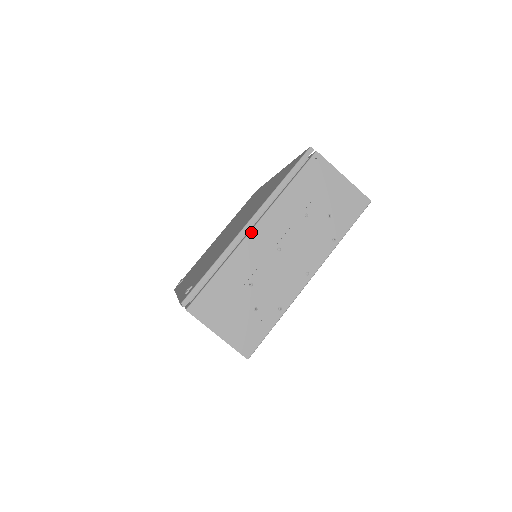
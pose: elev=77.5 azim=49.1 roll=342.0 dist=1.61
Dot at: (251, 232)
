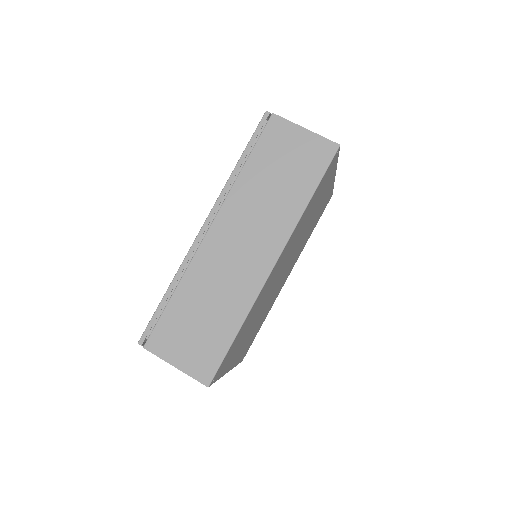
Dot at: occluded
